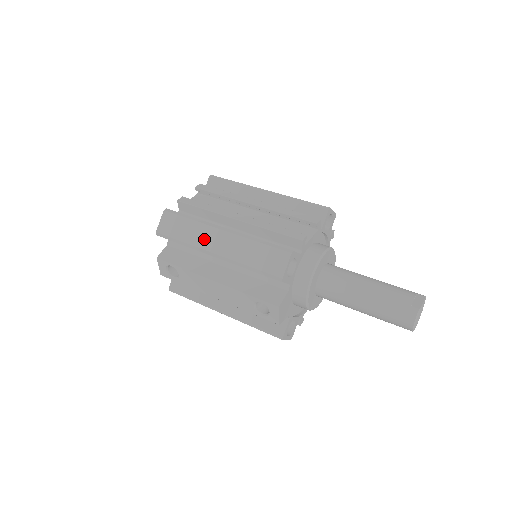
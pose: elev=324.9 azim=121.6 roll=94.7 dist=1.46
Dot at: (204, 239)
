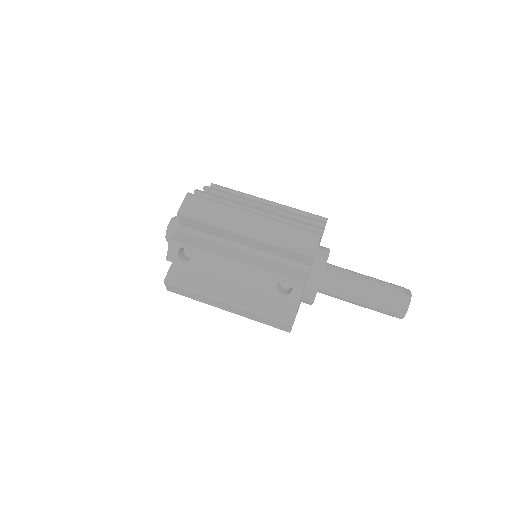
Dot at: (233, 220)
